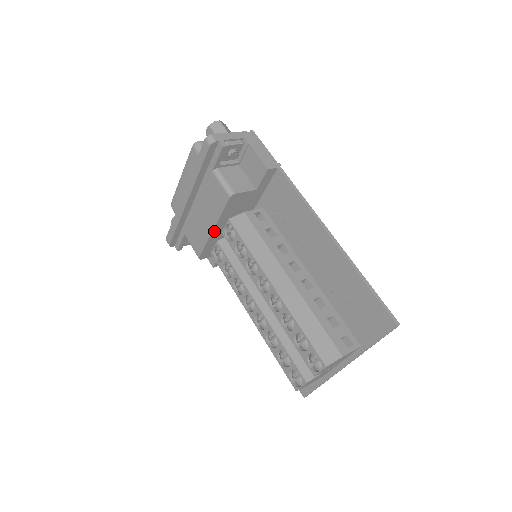
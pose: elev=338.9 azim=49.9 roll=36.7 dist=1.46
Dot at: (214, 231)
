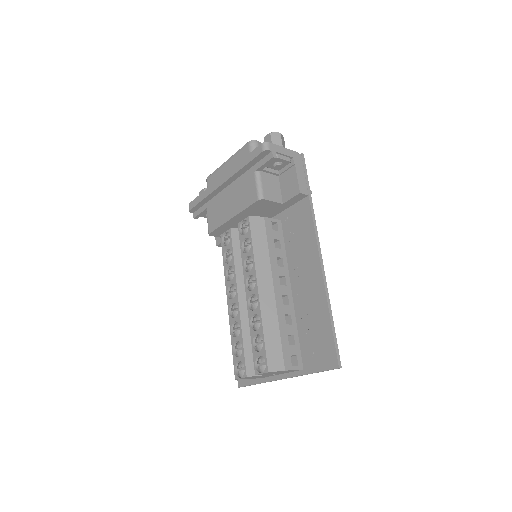
Dot at: (232, 219)
